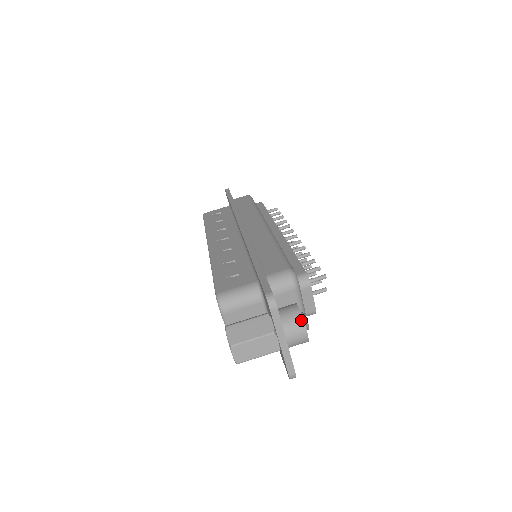
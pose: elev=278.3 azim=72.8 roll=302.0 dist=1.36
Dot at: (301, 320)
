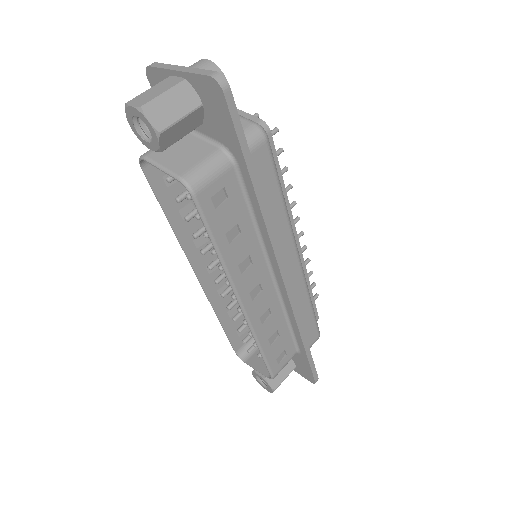
Dot at: occluded
